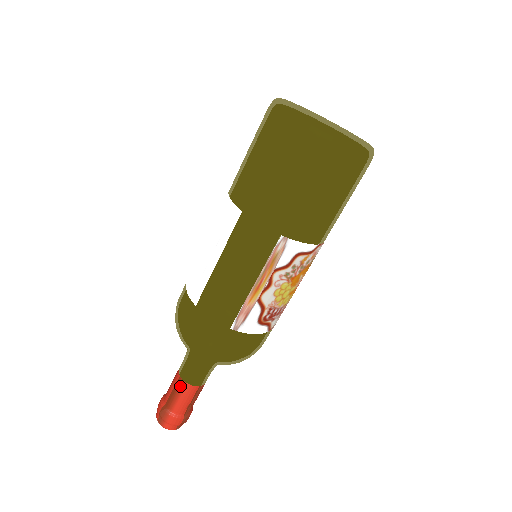
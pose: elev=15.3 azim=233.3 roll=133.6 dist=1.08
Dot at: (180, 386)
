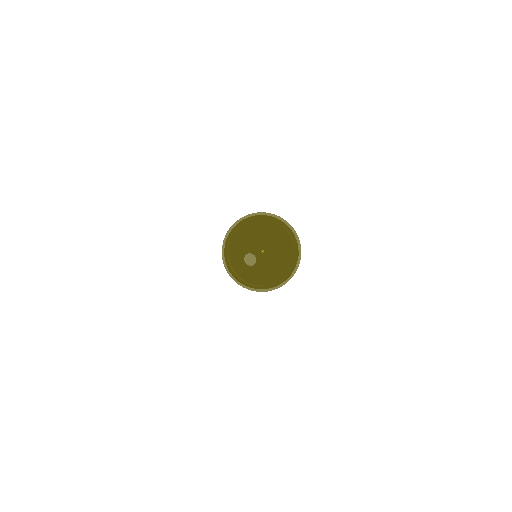
Dot at: occluded
